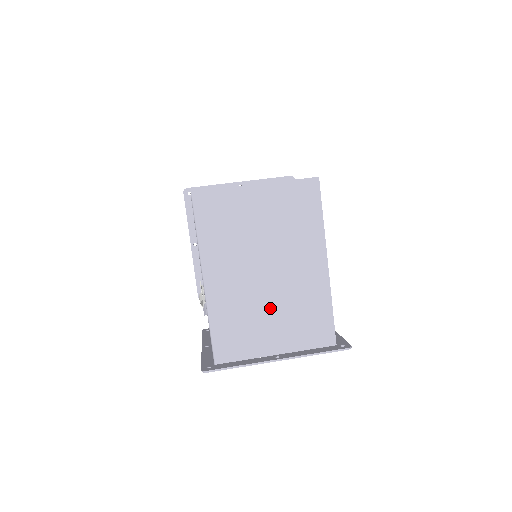
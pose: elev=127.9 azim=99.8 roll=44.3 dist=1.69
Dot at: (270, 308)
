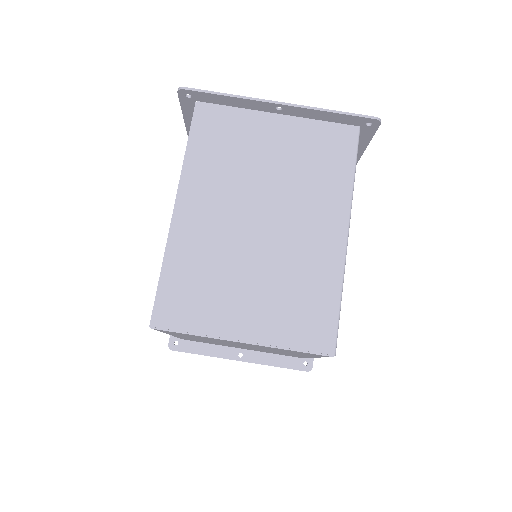
Dot at: (241, 347)
